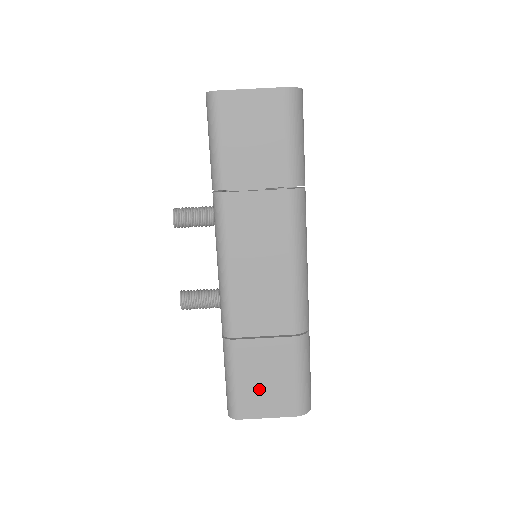
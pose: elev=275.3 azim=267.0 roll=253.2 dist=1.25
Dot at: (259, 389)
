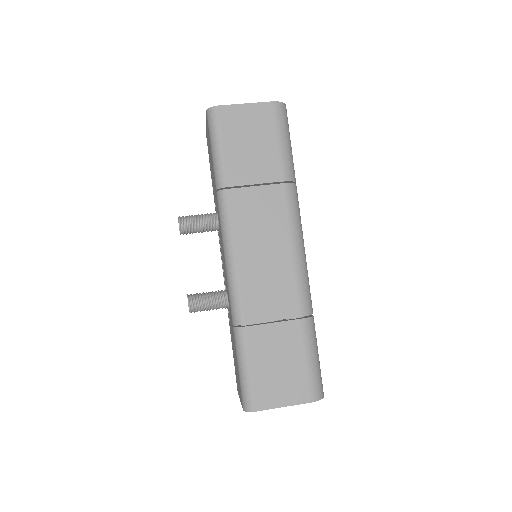
Dot at: (273, 376)
